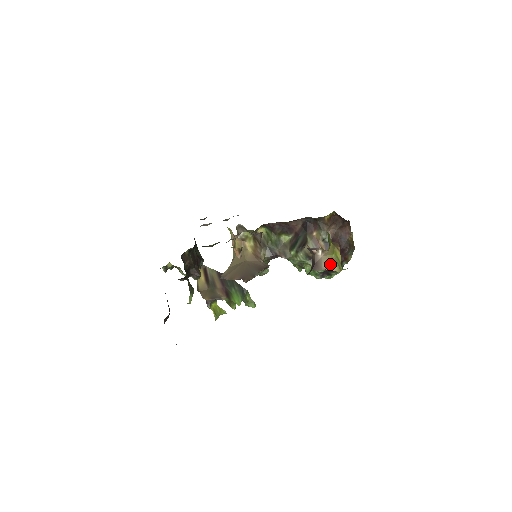
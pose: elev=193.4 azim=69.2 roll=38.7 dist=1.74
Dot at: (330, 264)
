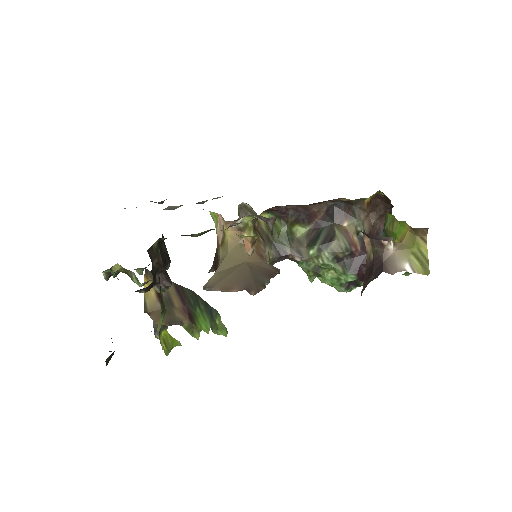
Dot at: (410, 263)
